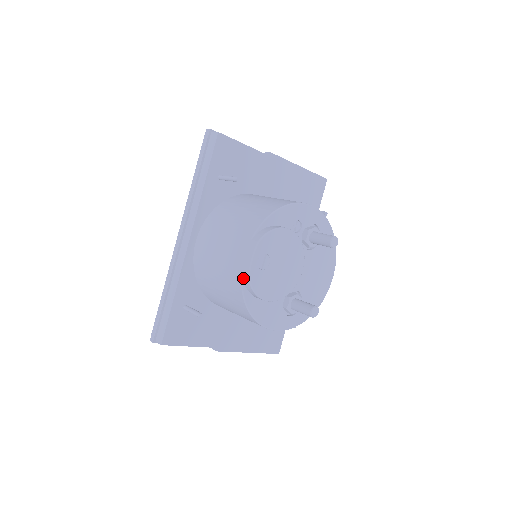
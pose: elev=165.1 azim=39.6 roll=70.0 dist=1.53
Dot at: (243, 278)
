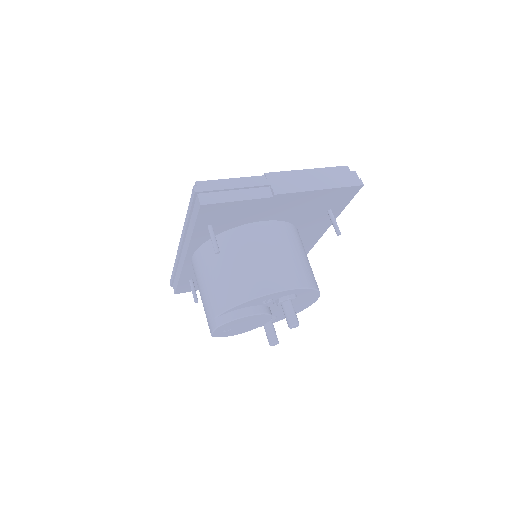
Dot at: occluded
